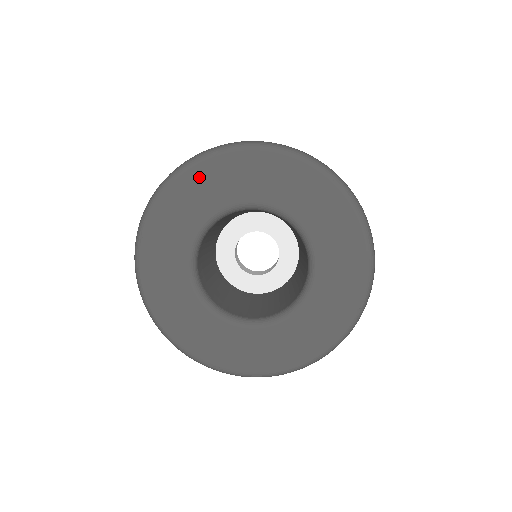
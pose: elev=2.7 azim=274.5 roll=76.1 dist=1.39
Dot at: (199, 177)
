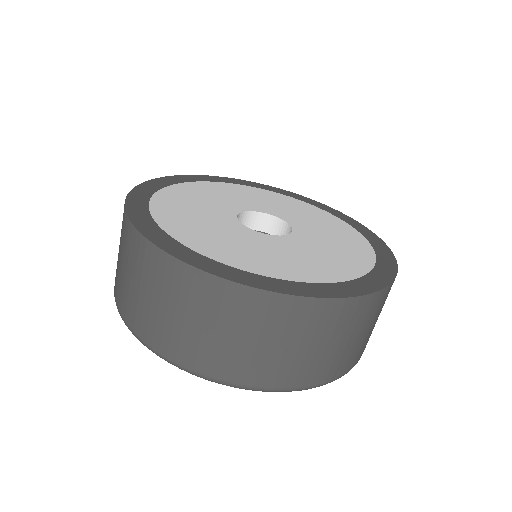
Dot at: occluded
